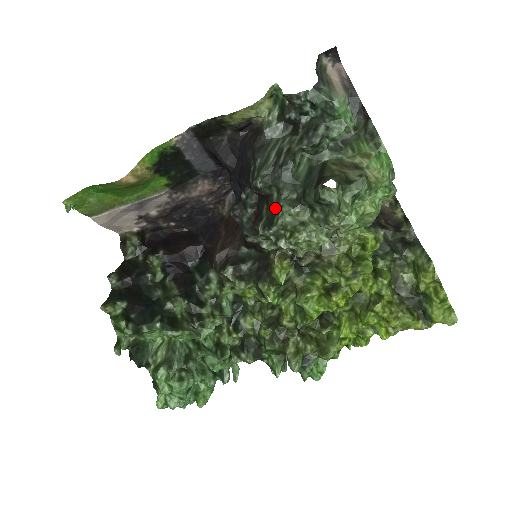
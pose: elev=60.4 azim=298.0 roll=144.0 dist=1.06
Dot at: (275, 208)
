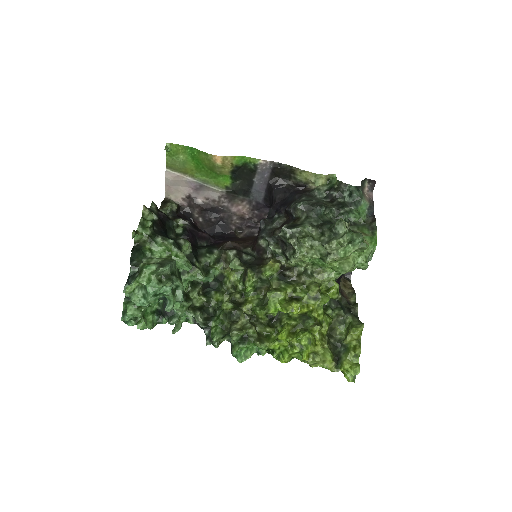
Dot at: (299, 224)
